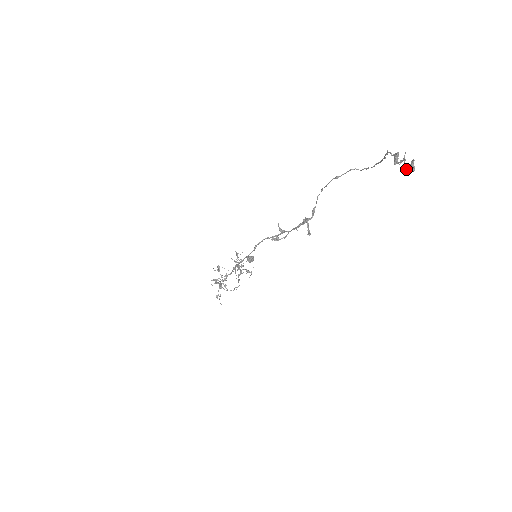
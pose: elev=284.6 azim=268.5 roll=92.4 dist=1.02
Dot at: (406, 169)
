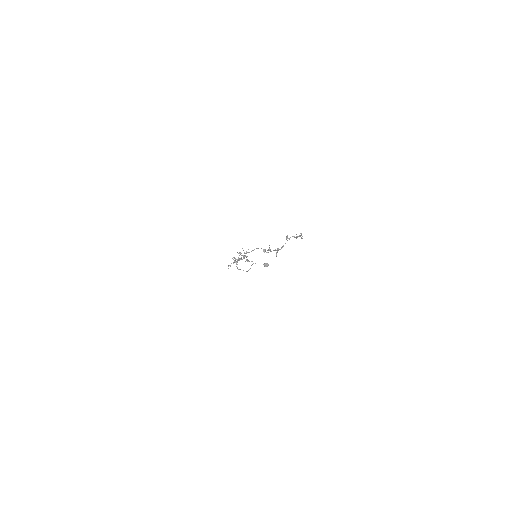
Dot at: (288, 238)
